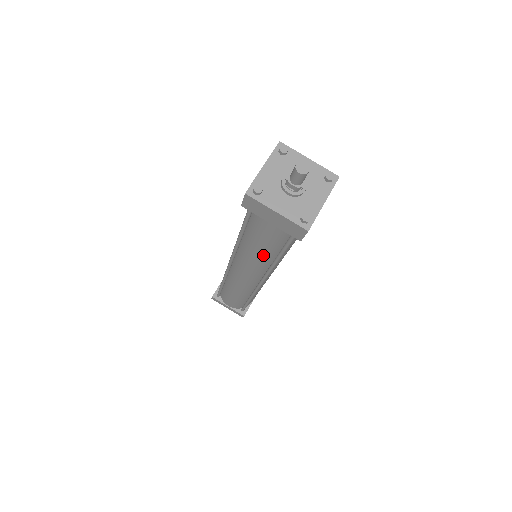
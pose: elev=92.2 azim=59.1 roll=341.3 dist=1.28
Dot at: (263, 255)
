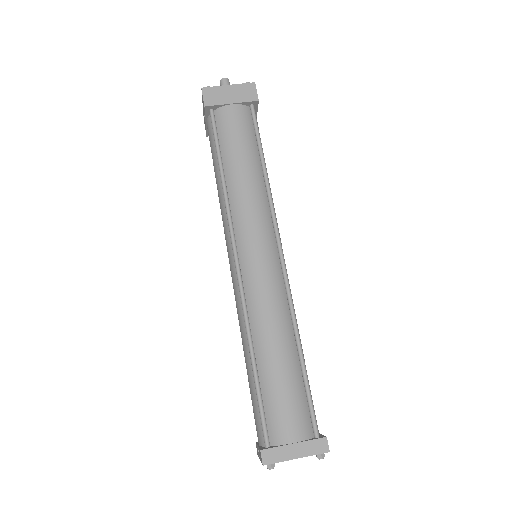
Dot at: (251, 169)
